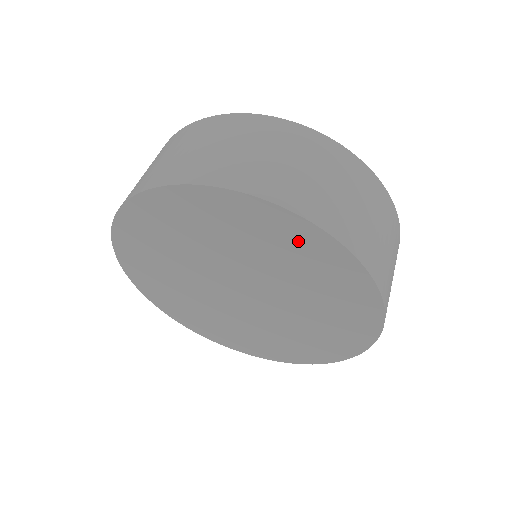
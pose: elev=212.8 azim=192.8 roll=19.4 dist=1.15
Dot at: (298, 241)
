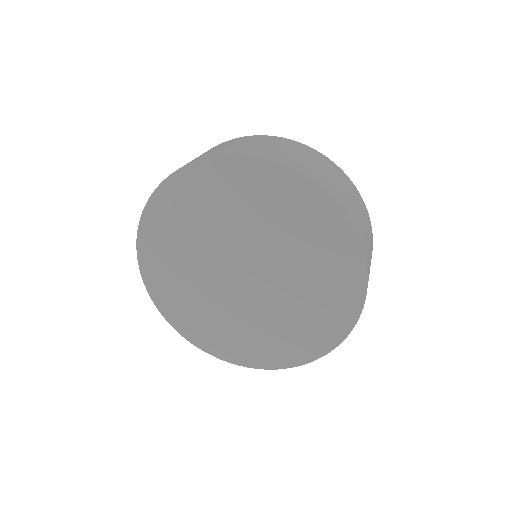
Dot at: (342, 291)
